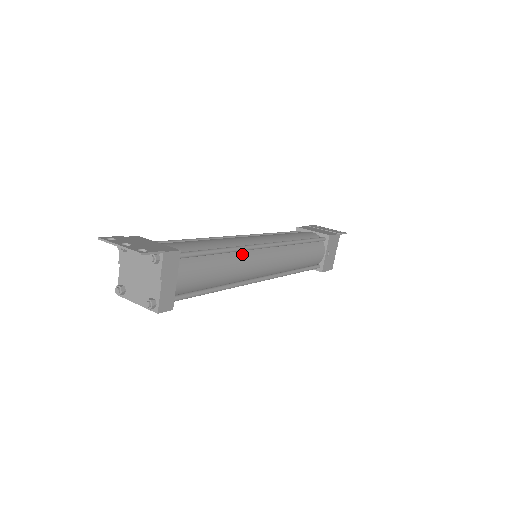
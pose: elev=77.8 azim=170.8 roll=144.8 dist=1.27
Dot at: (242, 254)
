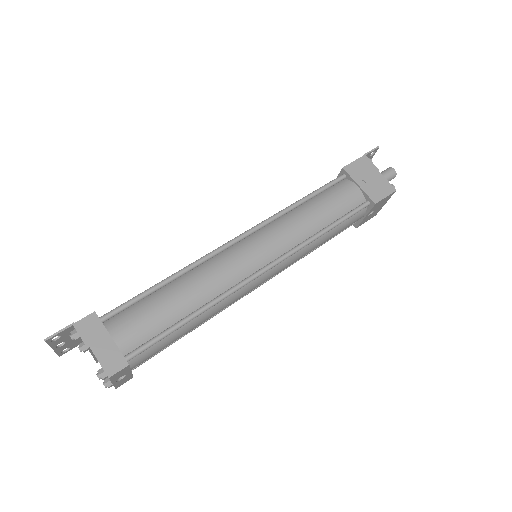
Dot at: (202, 267)
